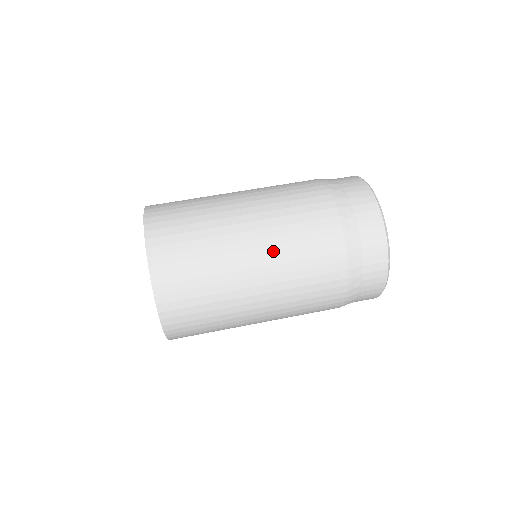
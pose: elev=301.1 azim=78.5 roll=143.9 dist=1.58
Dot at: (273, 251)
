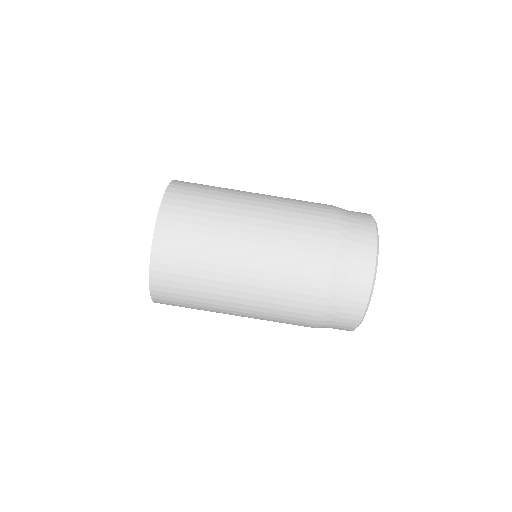
Dot at: (264, 267)
